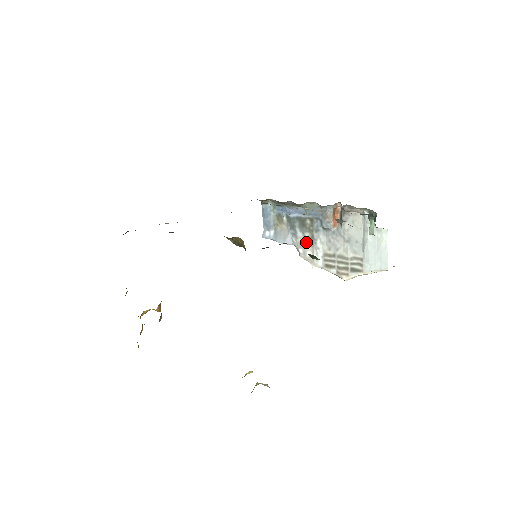
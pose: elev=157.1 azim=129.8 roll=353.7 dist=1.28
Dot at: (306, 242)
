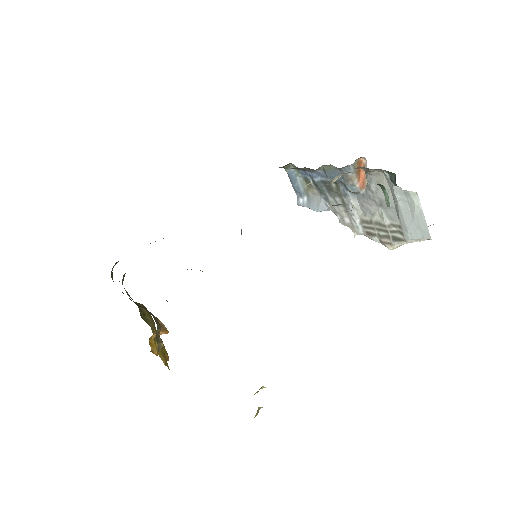
Dot at: (339, 208)
